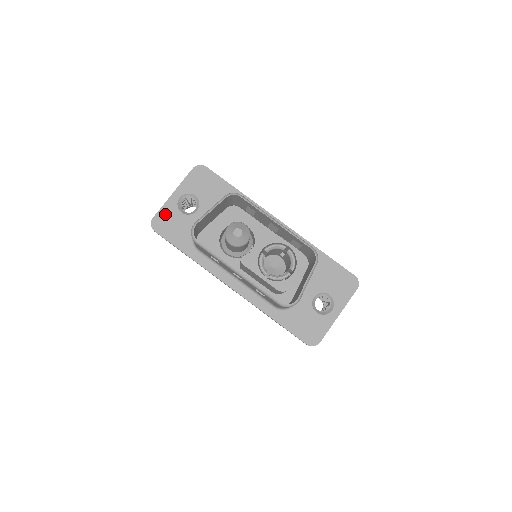
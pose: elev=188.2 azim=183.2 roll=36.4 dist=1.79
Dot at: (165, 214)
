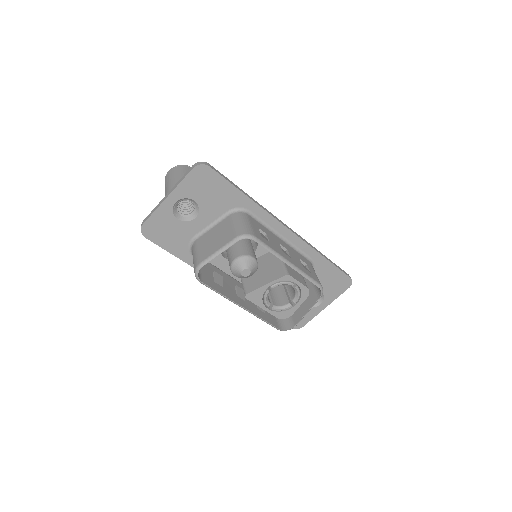
Dot at: (158, 220)
